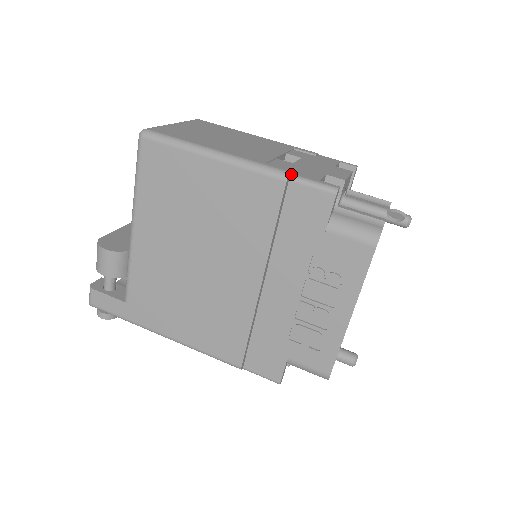
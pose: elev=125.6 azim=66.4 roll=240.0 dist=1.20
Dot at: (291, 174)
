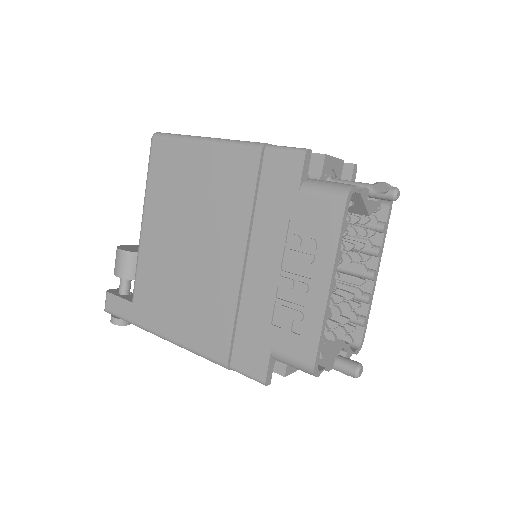
Dot at: (267, 144)
